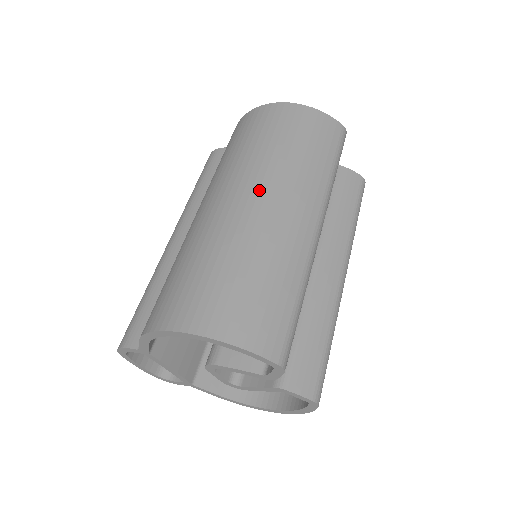
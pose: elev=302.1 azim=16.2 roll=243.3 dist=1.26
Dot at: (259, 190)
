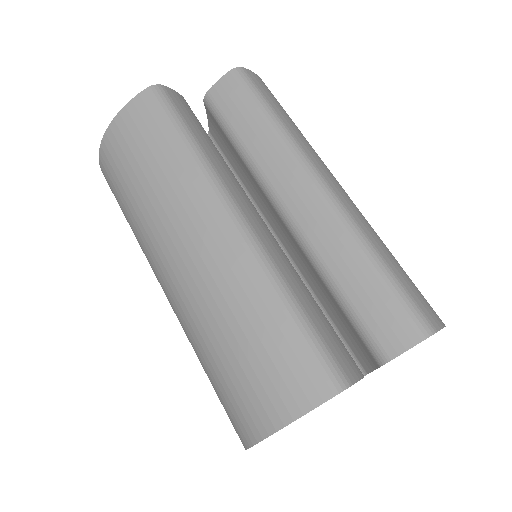
Dot at: (165, 257)
